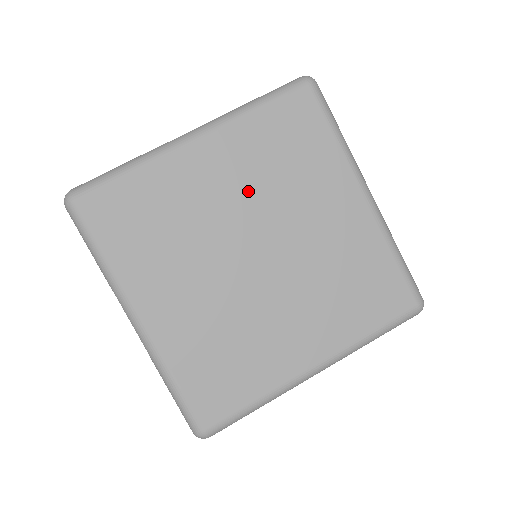
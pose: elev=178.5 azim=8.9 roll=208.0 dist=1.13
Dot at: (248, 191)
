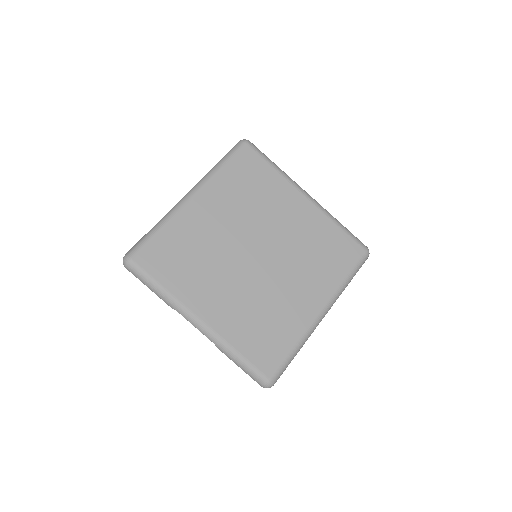
Dot at: (236, 217)
